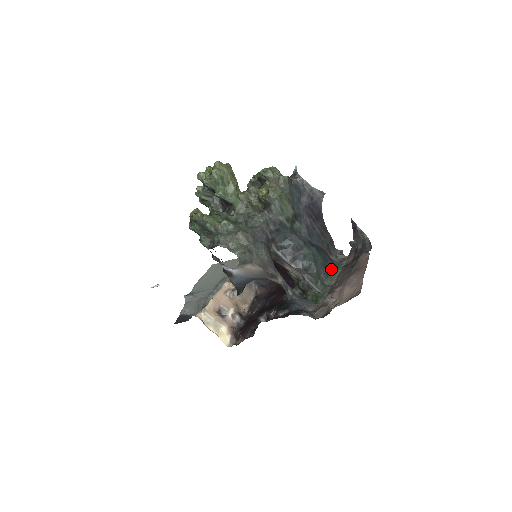
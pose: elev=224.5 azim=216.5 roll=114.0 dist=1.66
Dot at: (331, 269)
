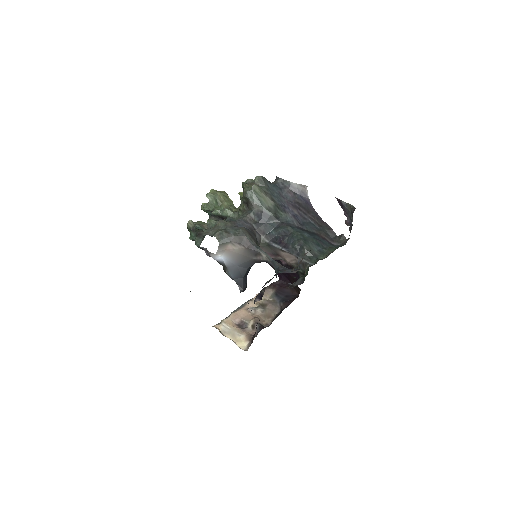
Dot at: (329, 249)
